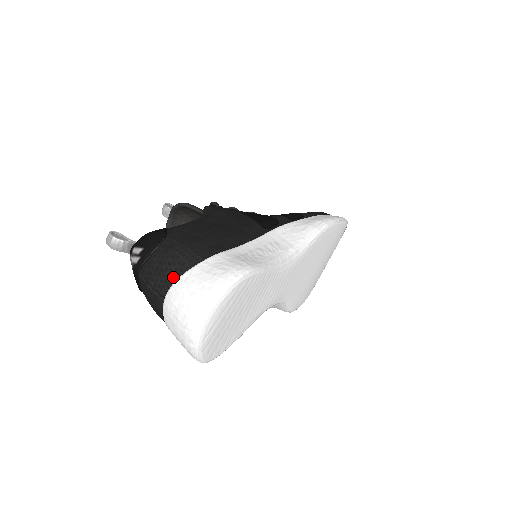
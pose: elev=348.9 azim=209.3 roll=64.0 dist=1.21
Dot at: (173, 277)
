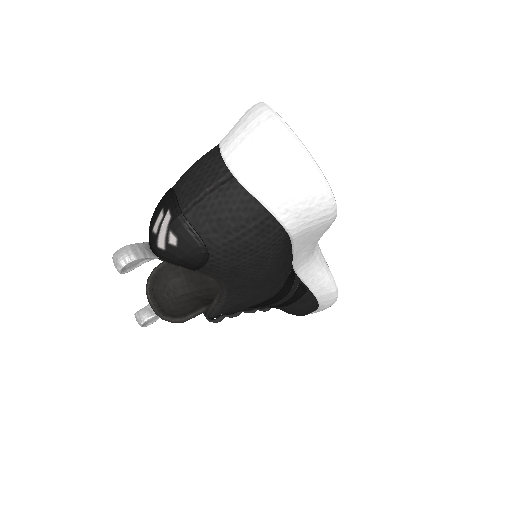
Dot at: (215, 159)
